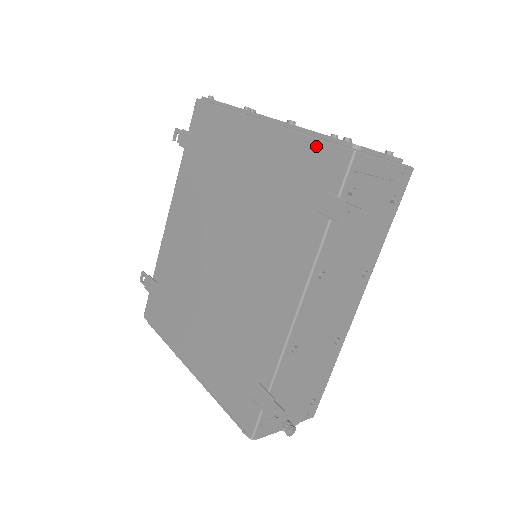
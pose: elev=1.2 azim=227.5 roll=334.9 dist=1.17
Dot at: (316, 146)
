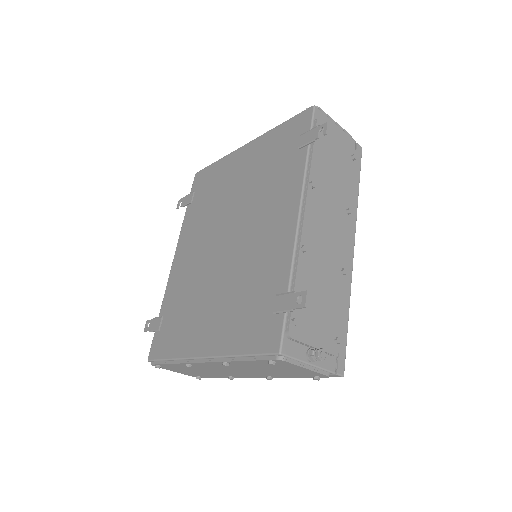
Dot at: (288, 124)
